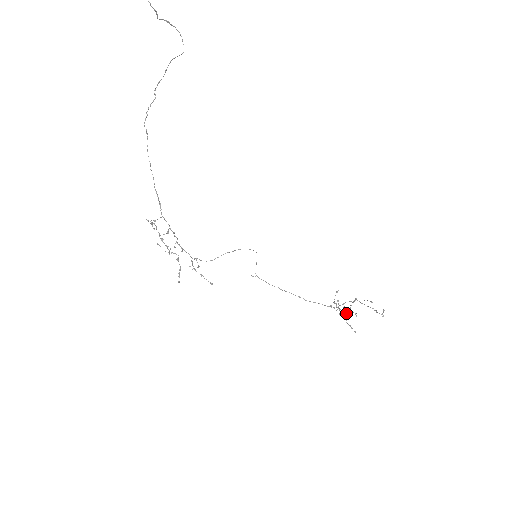
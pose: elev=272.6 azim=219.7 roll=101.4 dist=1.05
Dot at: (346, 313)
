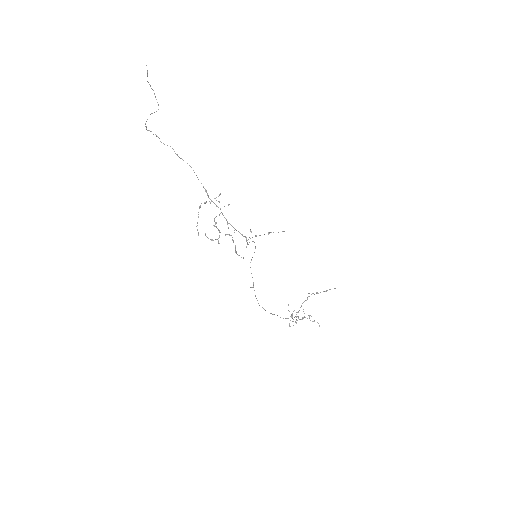
Dot at: occluded
